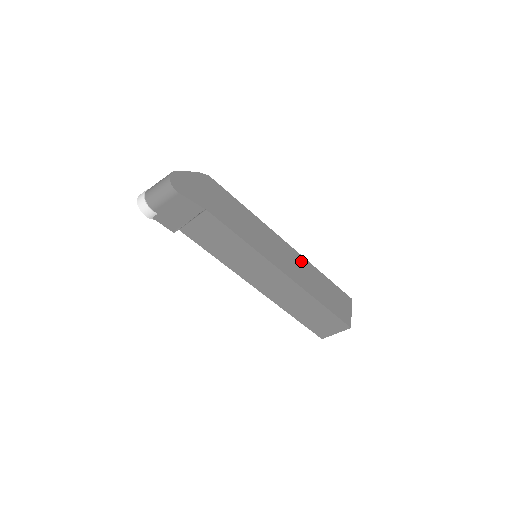
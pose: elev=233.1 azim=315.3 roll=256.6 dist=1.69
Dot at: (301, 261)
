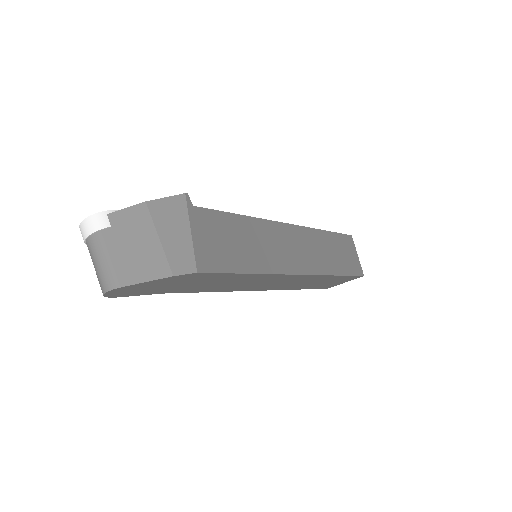
Dot at: (309, 278)
